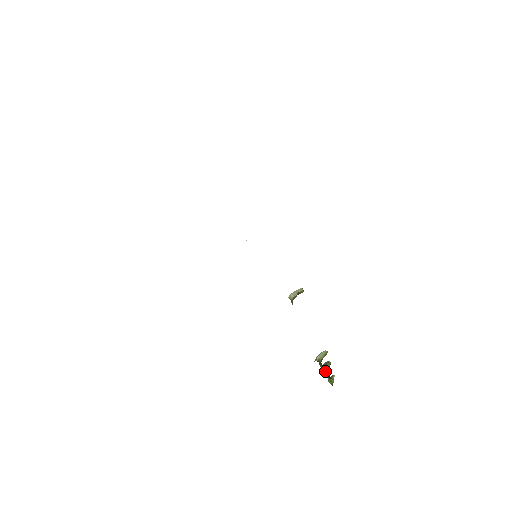
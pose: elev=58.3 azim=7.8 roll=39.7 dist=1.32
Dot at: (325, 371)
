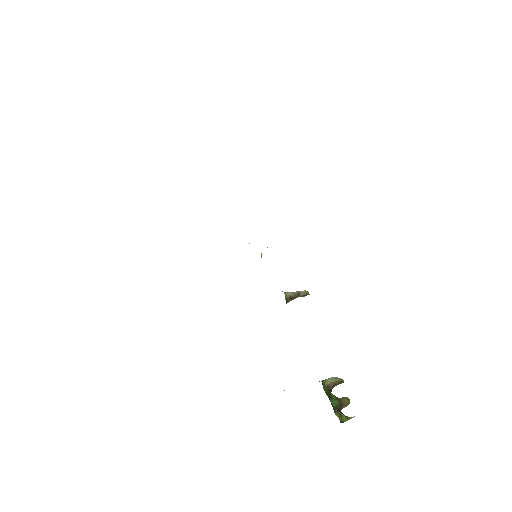
Dot at: (331, 397)
